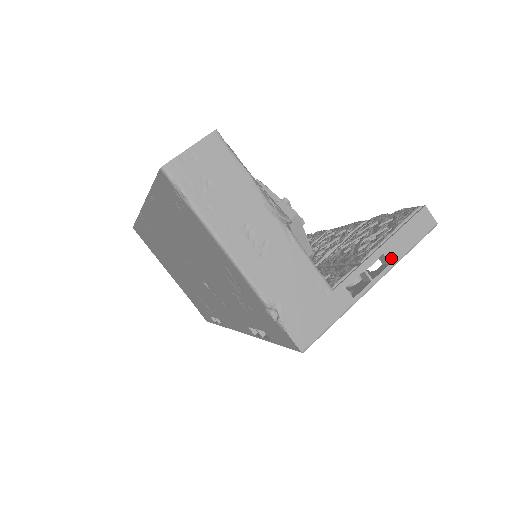
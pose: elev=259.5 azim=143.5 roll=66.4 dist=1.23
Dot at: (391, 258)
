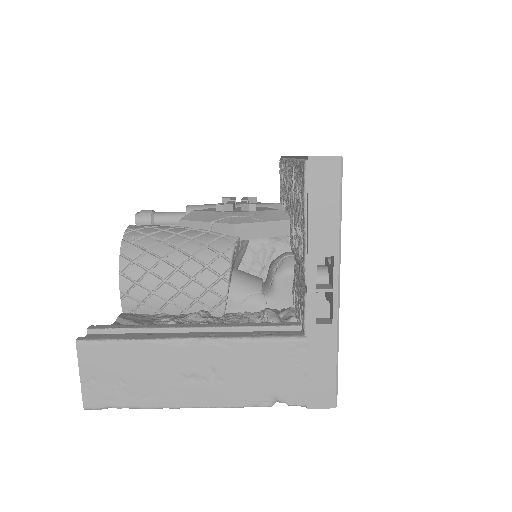
Dot at: (329, 250)
